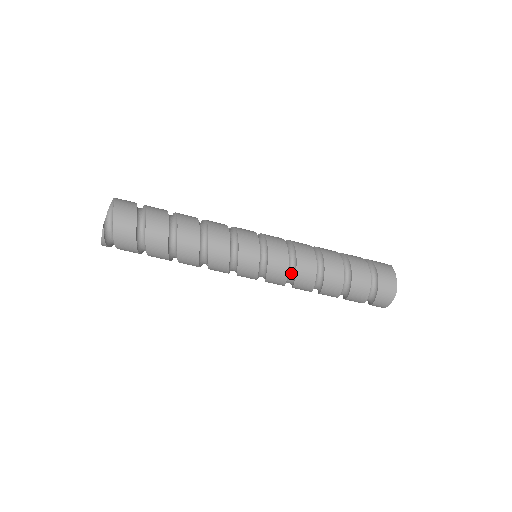
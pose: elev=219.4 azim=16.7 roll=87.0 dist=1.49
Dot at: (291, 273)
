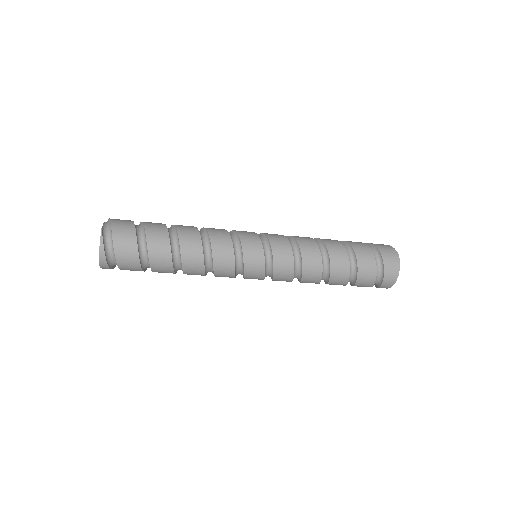
Dot at: (295, 253)
